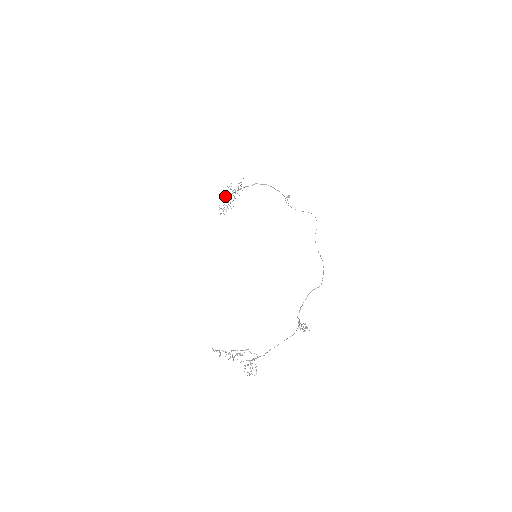
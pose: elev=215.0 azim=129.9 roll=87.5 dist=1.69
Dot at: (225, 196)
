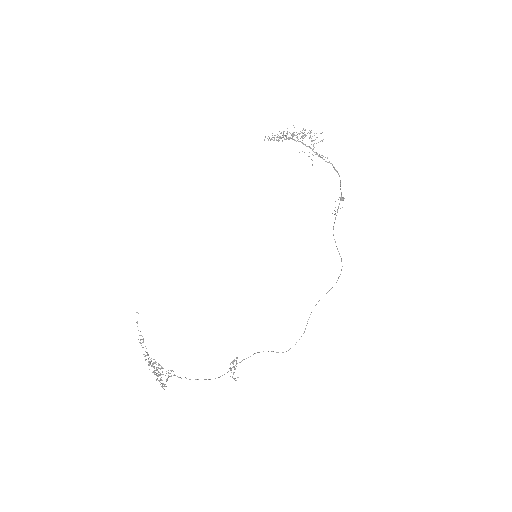
Dot at: occluded
